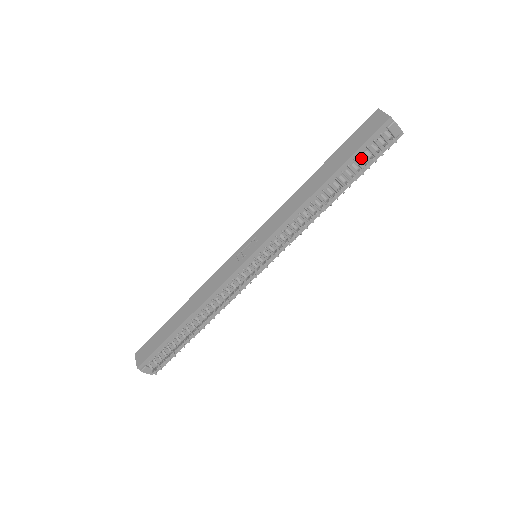
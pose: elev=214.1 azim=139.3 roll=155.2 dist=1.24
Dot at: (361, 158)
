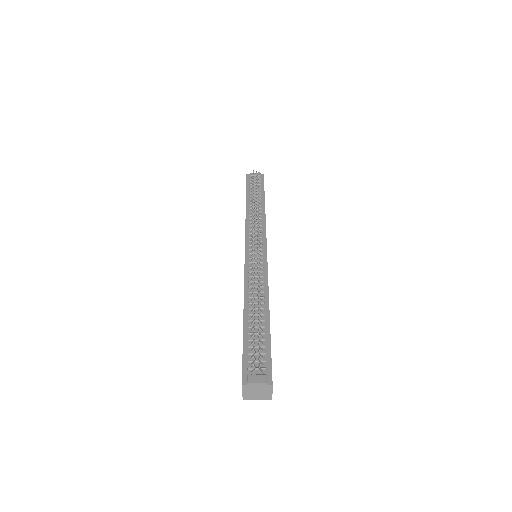
Dot at: (252, 187)
